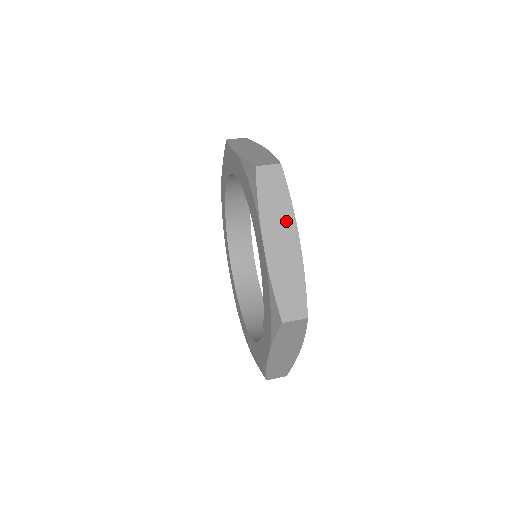
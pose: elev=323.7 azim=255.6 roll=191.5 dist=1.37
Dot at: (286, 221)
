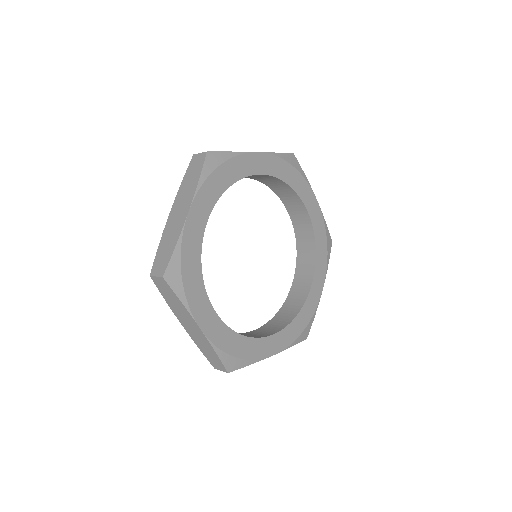
Dot at: occluded
